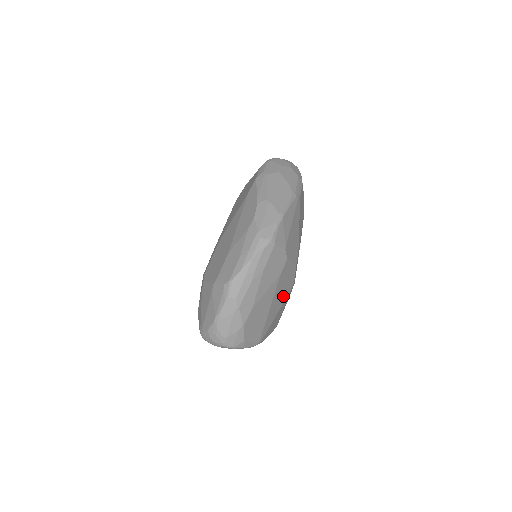
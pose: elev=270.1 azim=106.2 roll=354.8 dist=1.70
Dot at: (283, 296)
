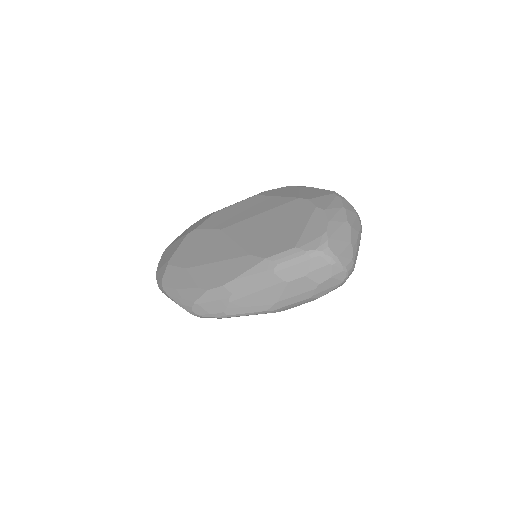
Dot at: occluded
